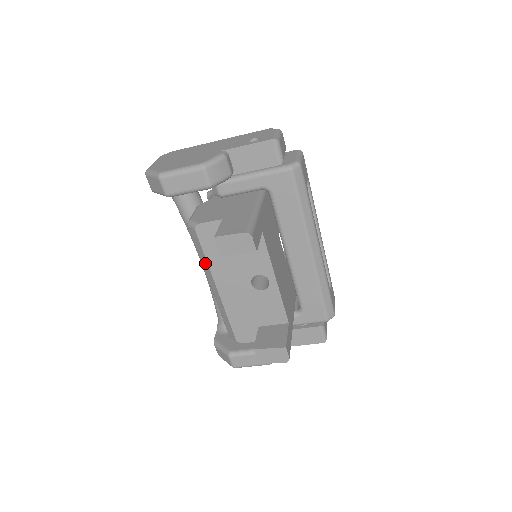
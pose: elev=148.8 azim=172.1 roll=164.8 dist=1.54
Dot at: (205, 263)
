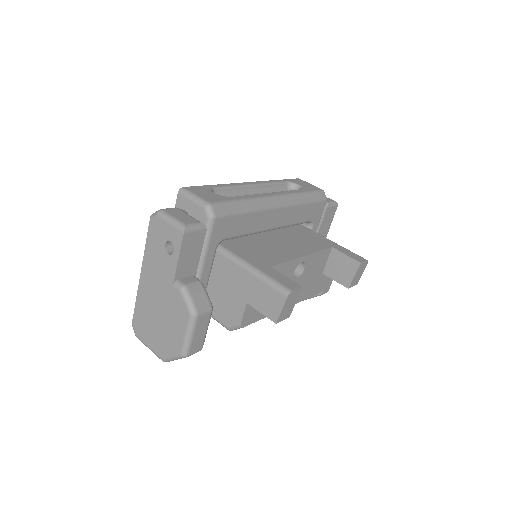
Dot at: occluded
